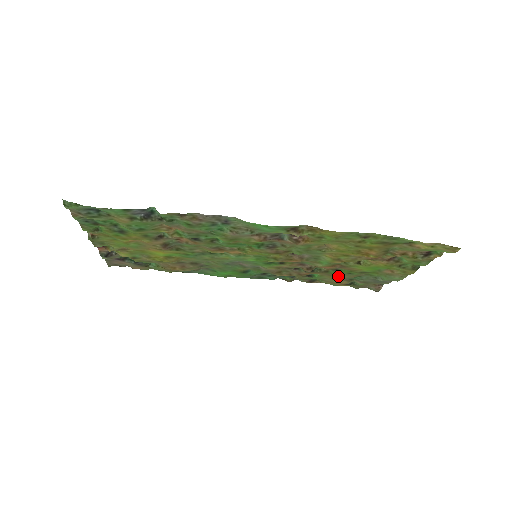
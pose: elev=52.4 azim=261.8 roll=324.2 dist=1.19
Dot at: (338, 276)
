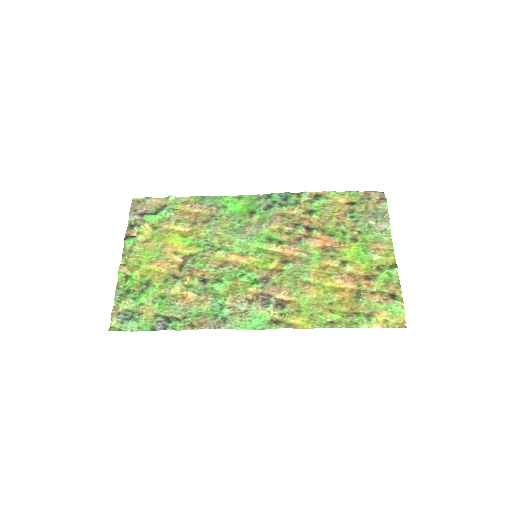
Dot at: (336, 220)
